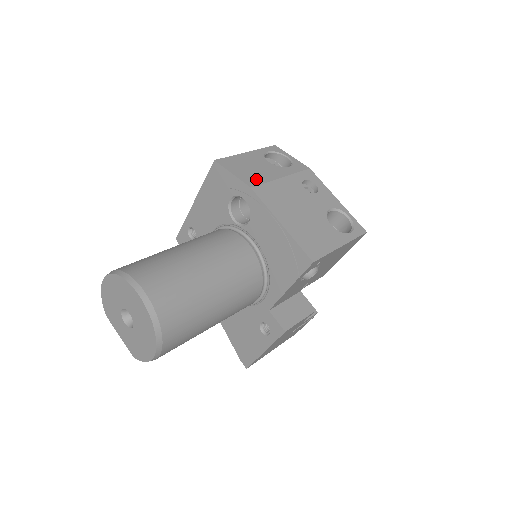
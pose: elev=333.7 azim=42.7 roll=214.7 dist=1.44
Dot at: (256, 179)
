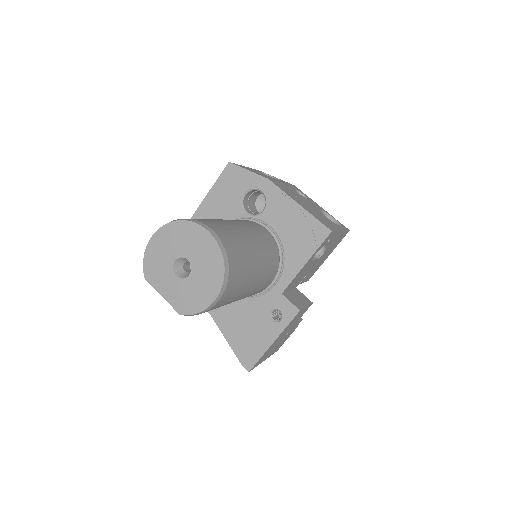
Dot at: (267, 177)
